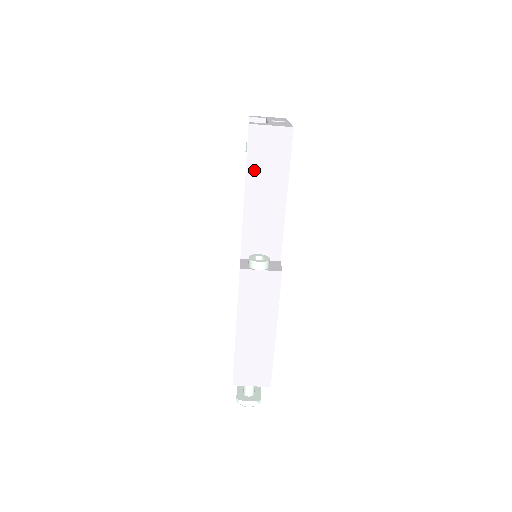
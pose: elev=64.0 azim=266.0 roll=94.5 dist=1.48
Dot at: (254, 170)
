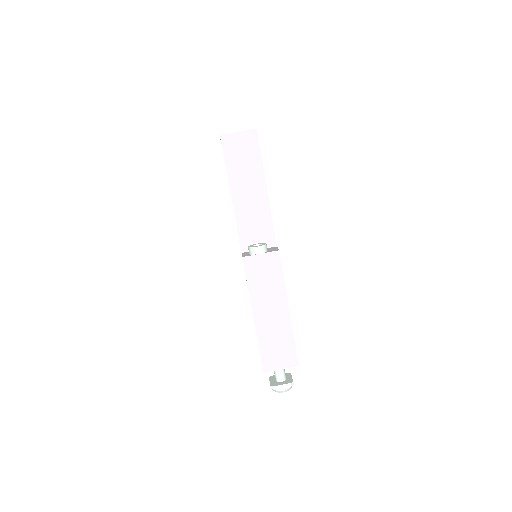
Dot at: (234, 172)
